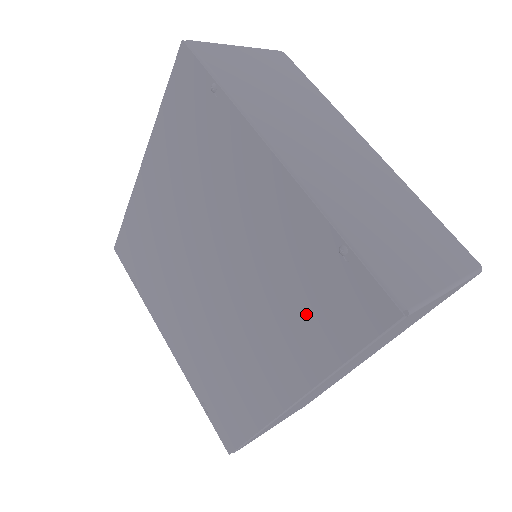
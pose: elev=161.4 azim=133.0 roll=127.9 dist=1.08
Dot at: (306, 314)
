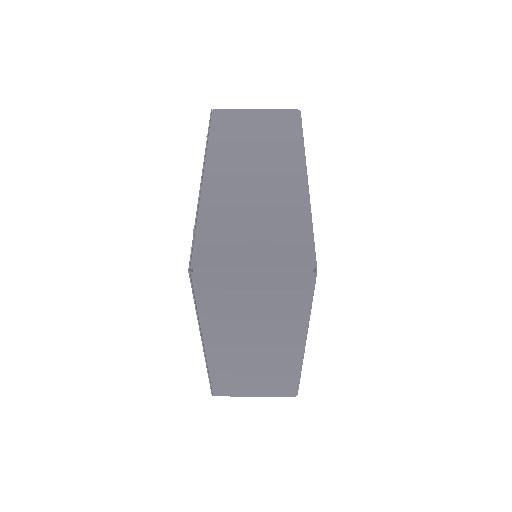
Dot at: occluded
